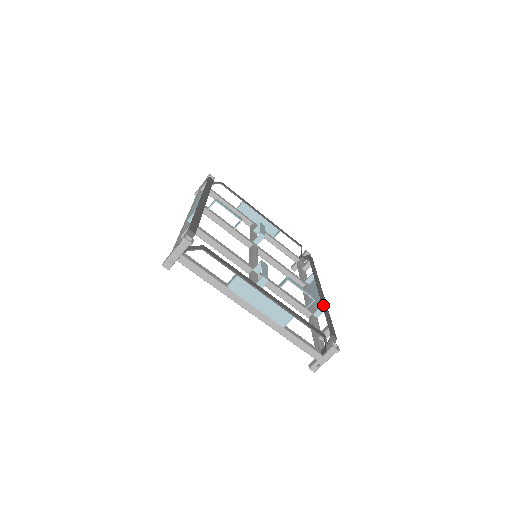
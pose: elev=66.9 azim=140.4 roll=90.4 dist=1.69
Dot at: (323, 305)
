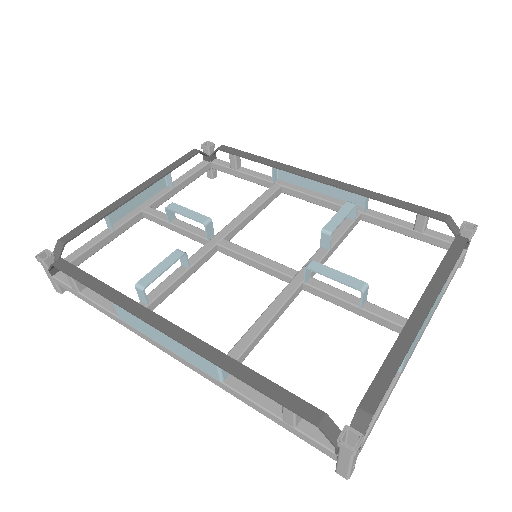
Dot at: (366, 196)
